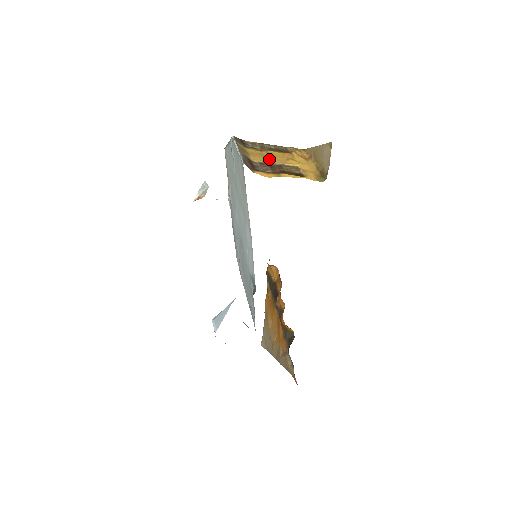
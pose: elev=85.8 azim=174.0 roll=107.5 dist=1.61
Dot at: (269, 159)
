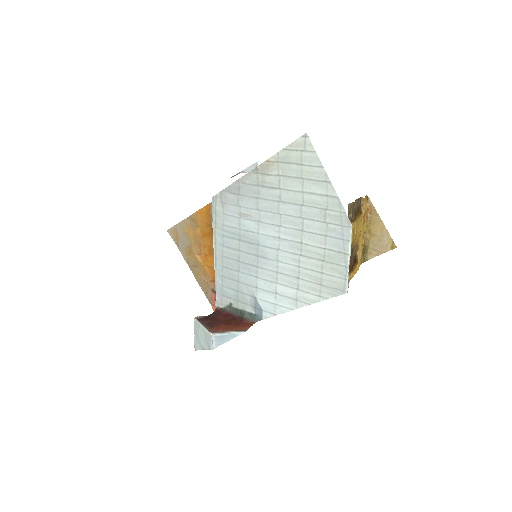
Dot at: (352, 244)
